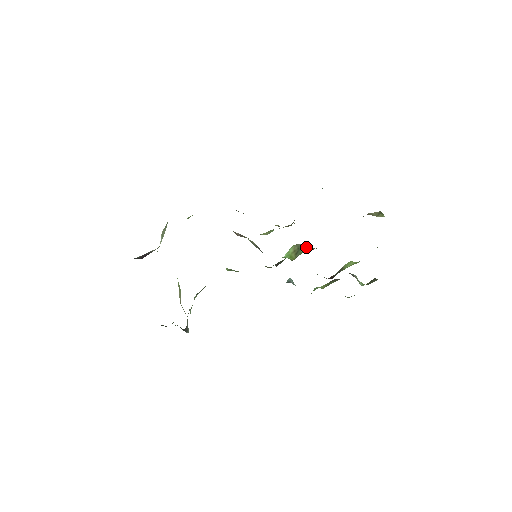
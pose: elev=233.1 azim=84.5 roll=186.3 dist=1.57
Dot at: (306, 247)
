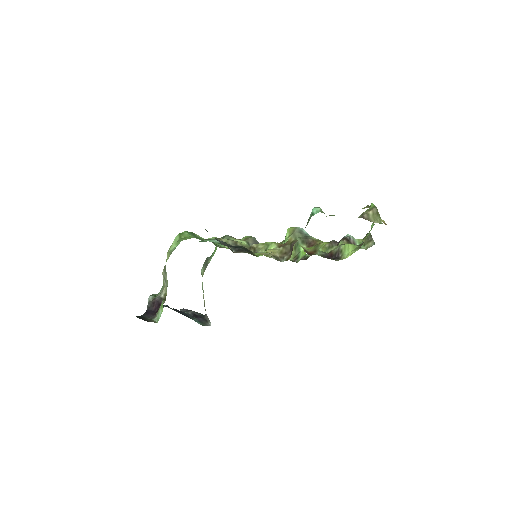
Dot at: (303, 234)
